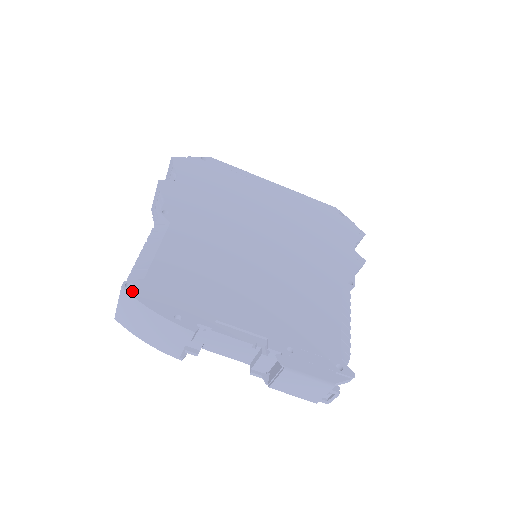
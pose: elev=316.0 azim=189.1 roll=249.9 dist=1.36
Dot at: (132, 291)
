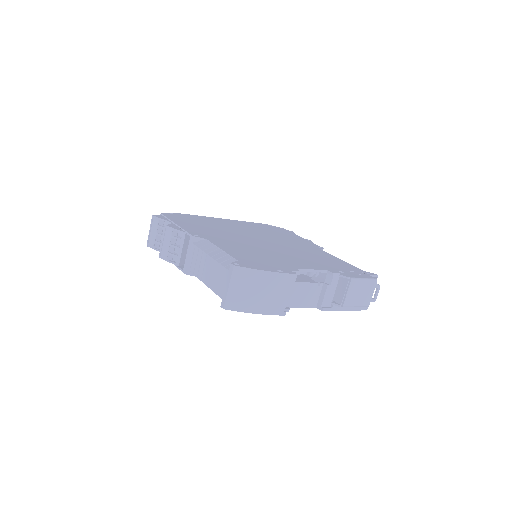
Dot at: (242, 266)
